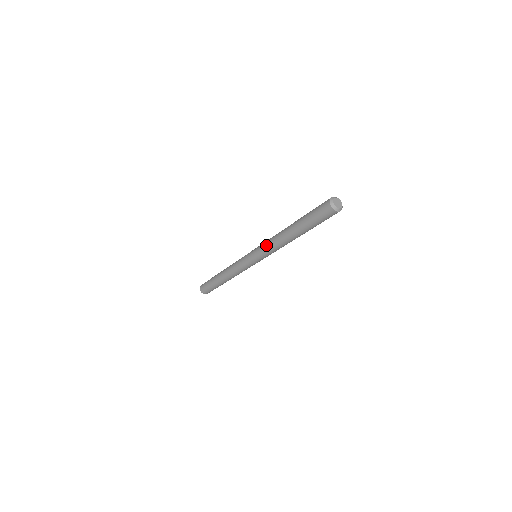
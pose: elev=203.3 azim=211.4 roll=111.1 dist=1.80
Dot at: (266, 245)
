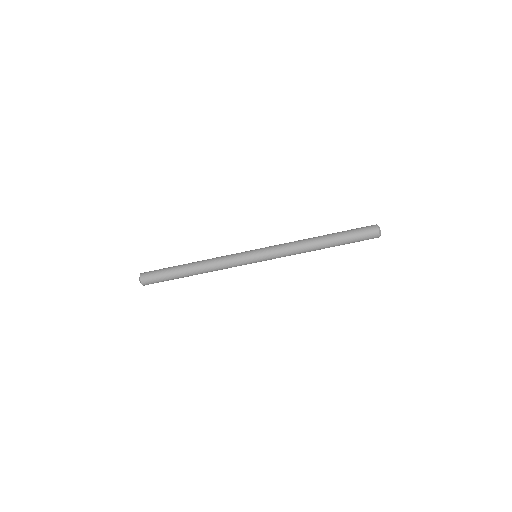
Dot at: (284, 243)
